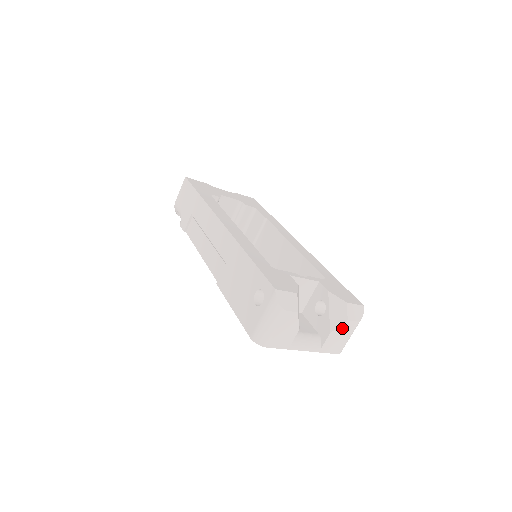
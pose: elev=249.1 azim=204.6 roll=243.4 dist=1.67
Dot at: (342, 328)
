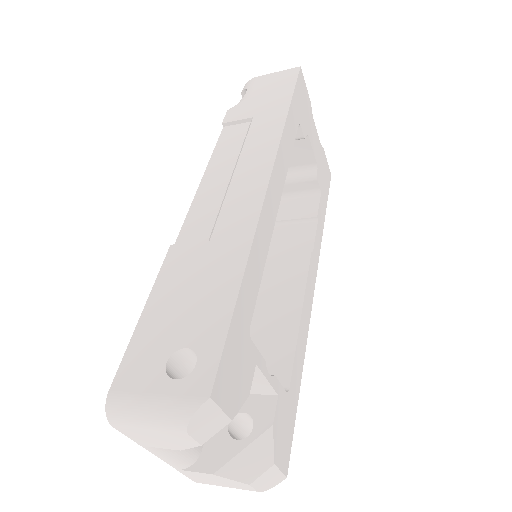
Dot at: (233, 481)
